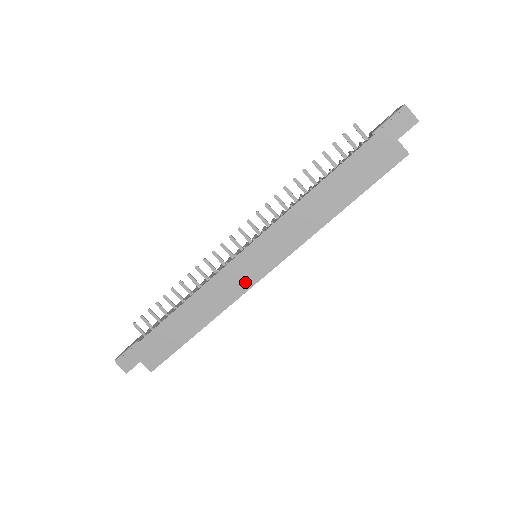
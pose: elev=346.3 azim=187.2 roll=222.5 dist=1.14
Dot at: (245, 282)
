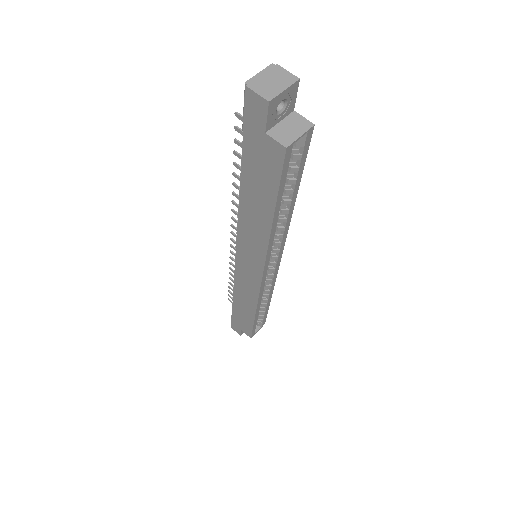
Dot at: (254, 283)
